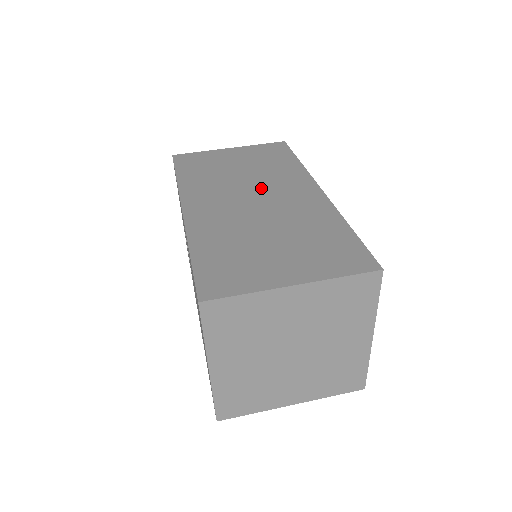
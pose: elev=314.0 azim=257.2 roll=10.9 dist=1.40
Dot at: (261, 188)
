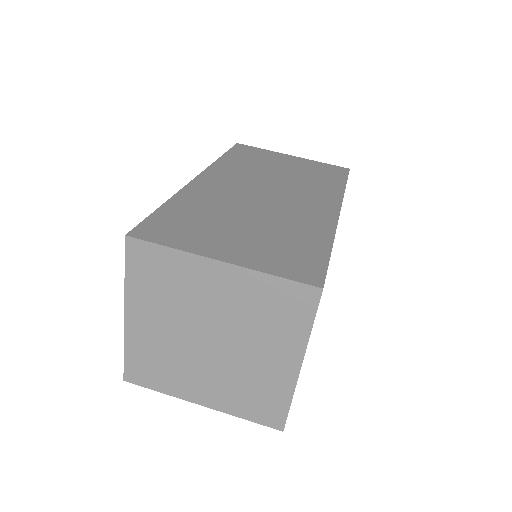
Dot at: (284, 189)
